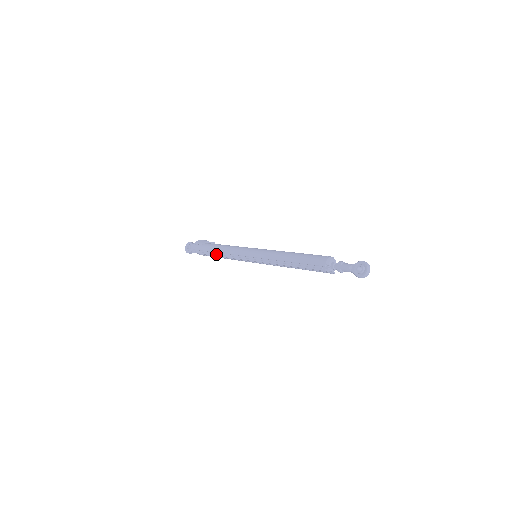
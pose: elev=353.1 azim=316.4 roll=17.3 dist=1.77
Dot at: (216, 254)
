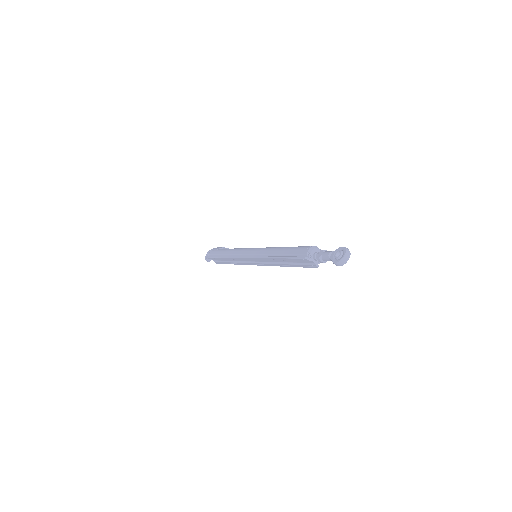
Dot at: (224, 256)
